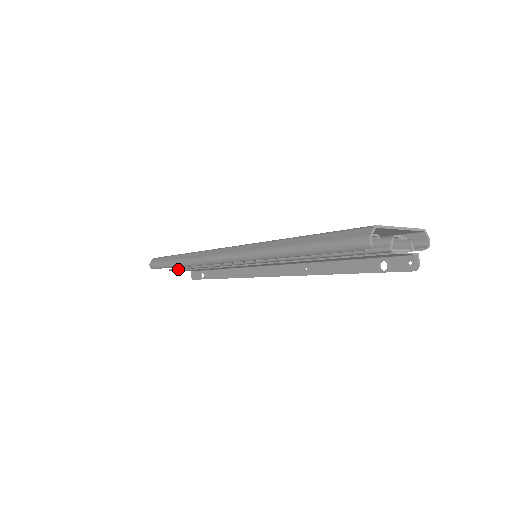
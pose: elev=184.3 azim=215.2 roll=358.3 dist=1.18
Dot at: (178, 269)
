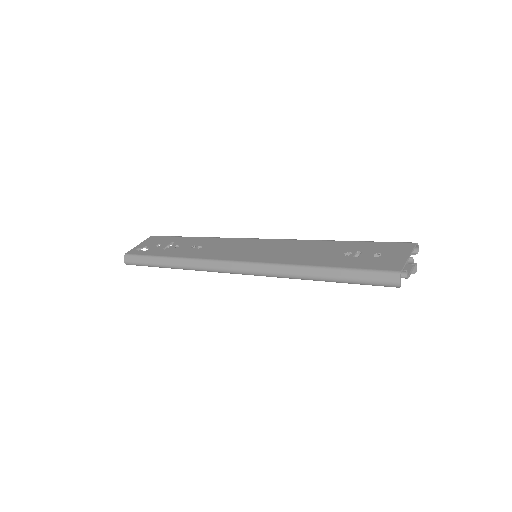
Dot at: occluded
